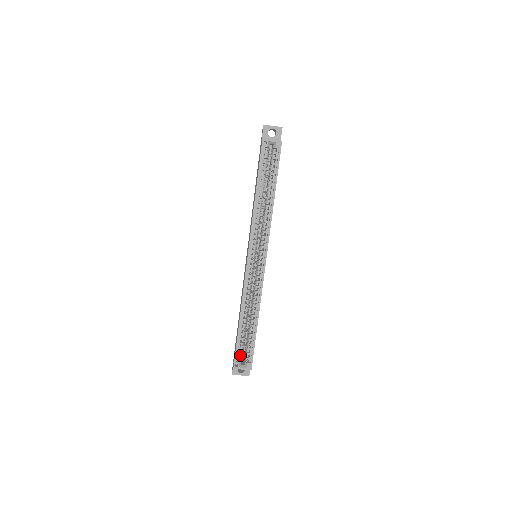
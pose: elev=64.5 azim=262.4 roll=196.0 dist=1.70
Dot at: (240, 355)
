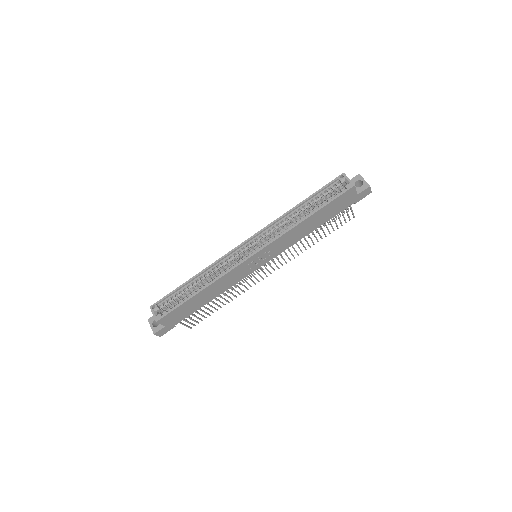
Dot at: (164, 304)
